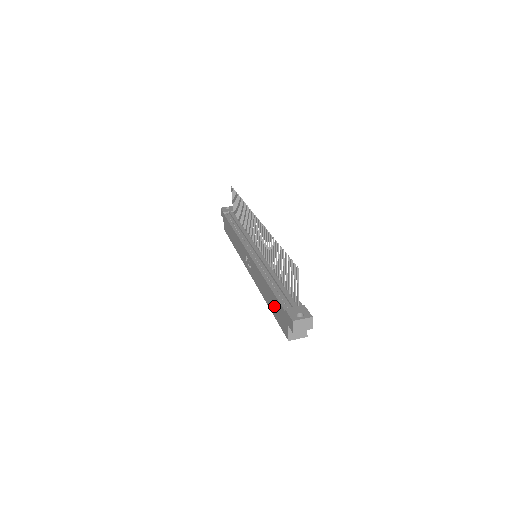
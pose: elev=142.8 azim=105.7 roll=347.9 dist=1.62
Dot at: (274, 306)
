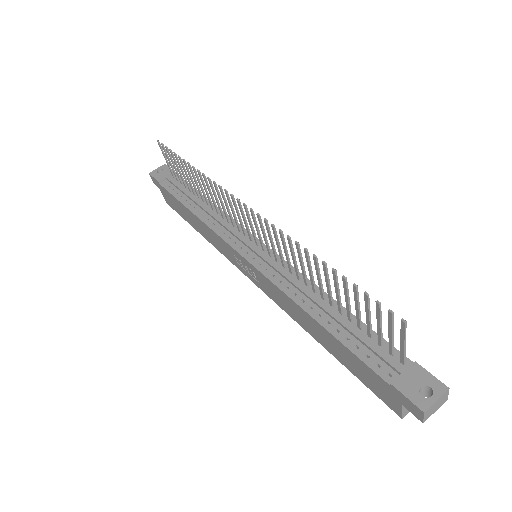
Dot at: (347, 359)
